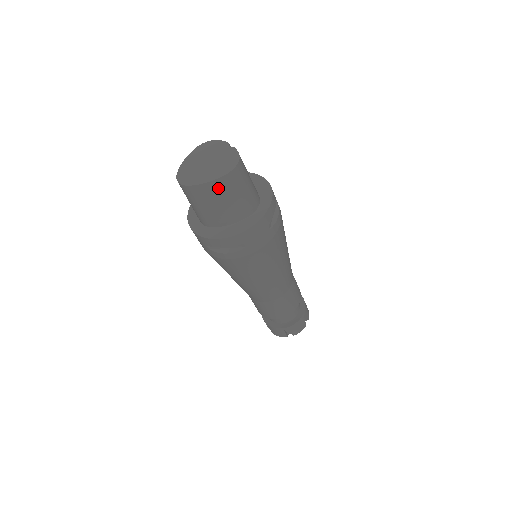
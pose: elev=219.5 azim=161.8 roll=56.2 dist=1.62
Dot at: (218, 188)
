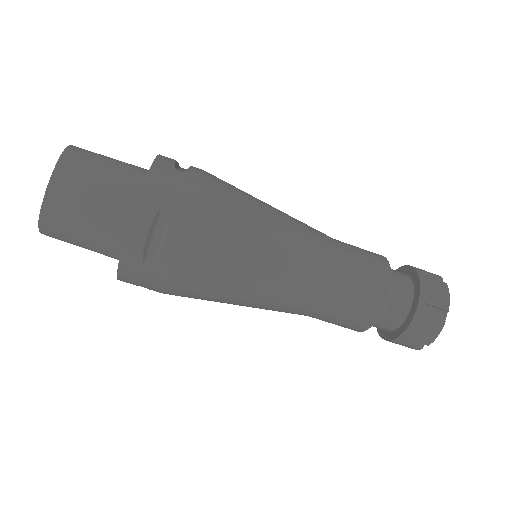
Dot at: (67, 180)
